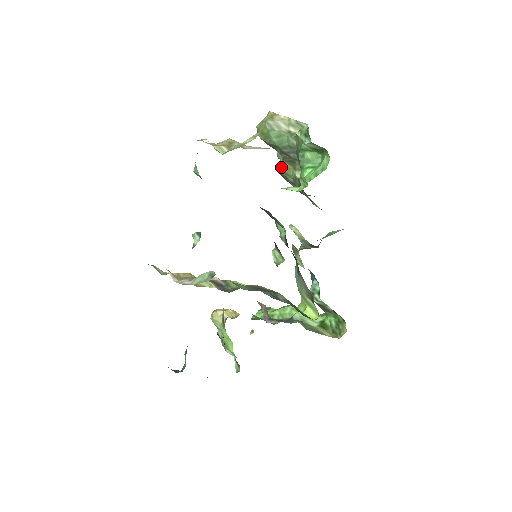
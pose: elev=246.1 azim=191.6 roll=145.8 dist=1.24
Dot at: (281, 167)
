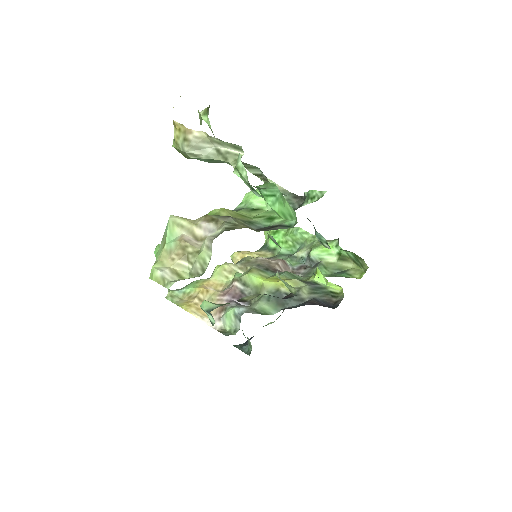
Dot at: occluded
